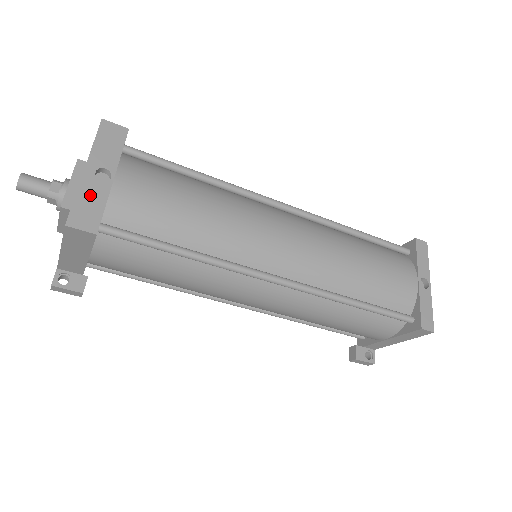
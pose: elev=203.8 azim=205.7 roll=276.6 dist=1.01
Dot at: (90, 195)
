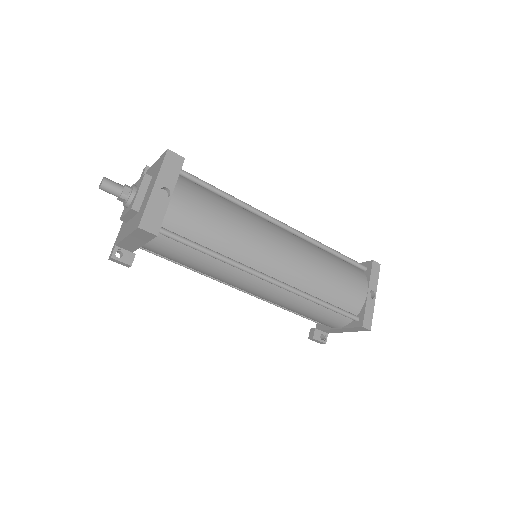
Dot at: (155, 207)
